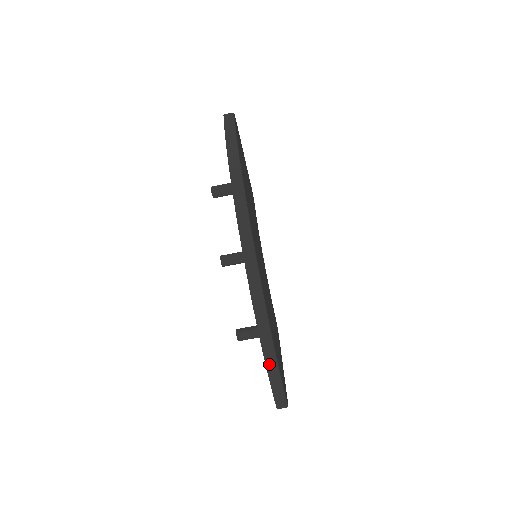
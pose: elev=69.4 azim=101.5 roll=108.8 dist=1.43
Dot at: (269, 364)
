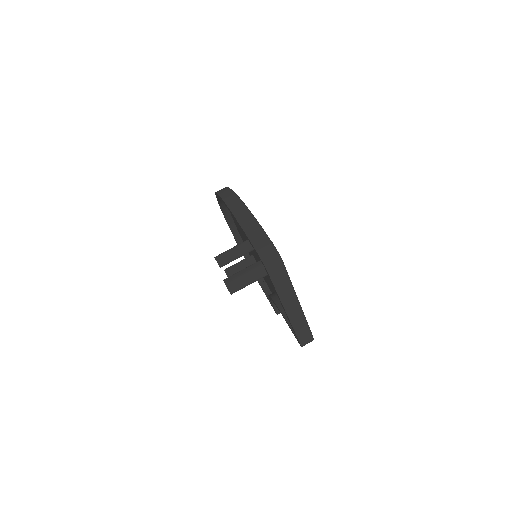
Dot at: (234, 207)
